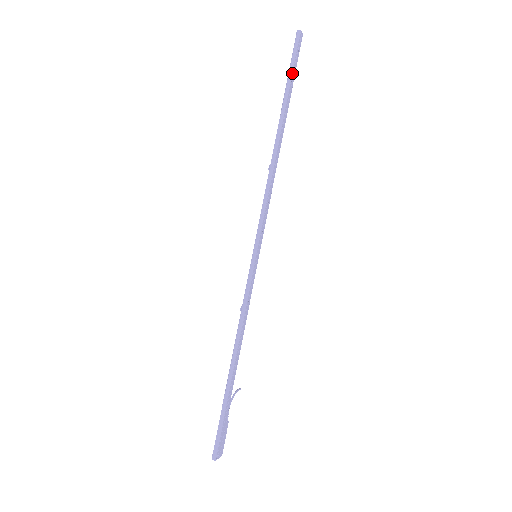
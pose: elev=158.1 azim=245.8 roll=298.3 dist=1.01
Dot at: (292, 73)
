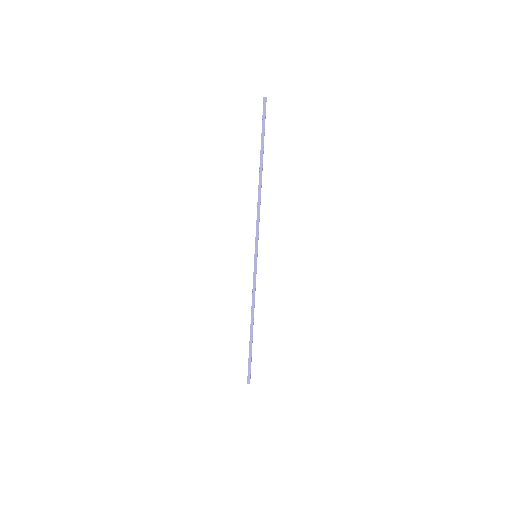
Dot at: (264, 129)
